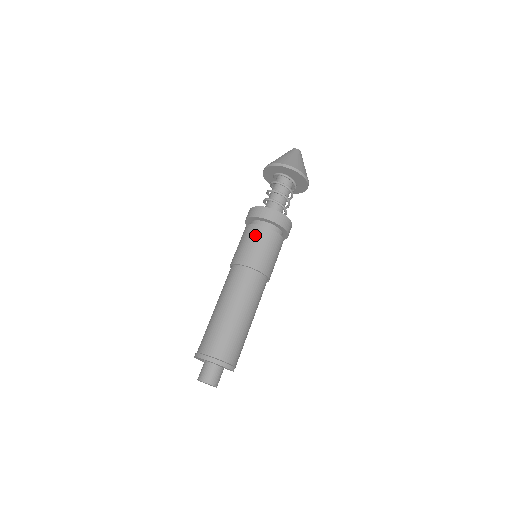
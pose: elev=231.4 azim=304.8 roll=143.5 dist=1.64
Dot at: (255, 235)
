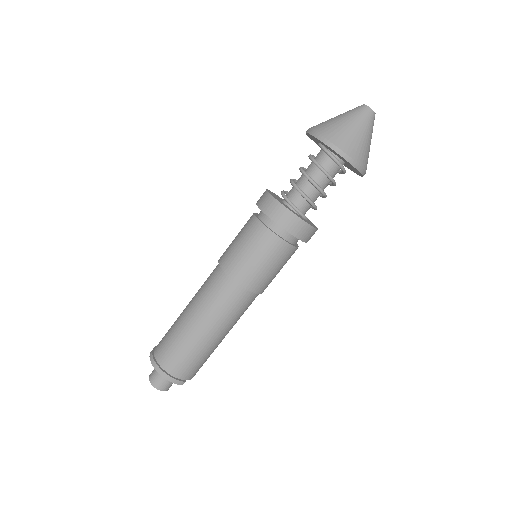
Dot at: (250, 234)
